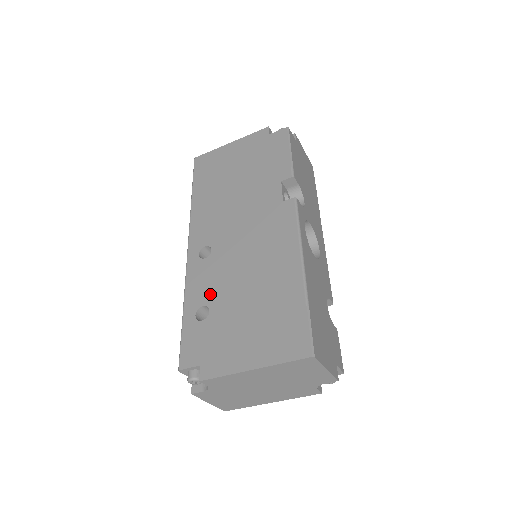
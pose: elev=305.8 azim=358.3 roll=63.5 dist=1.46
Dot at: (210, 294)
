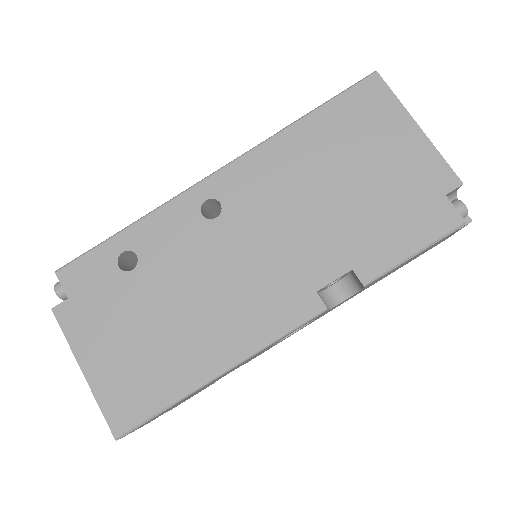
Dot at: (154, 257)
